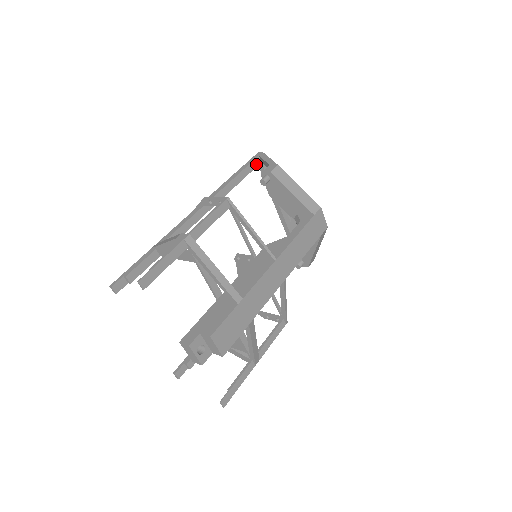
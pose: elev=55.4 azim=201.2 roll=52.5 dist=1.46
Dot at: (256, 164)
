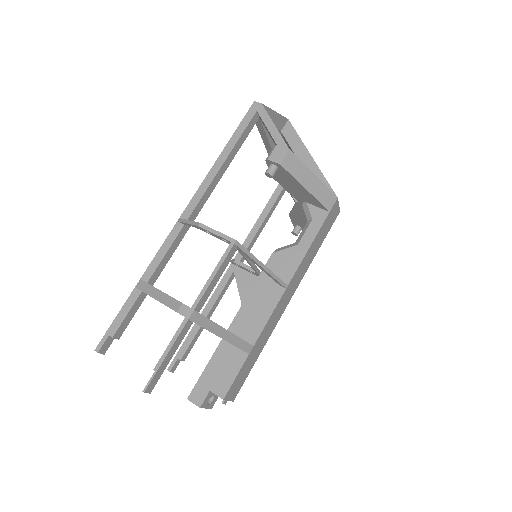
Dot at: (253, 124)
